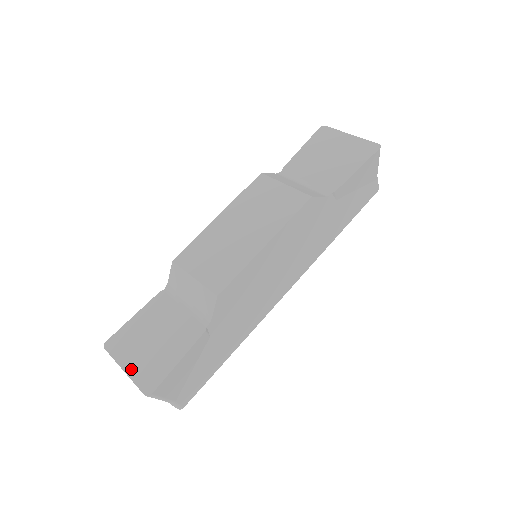
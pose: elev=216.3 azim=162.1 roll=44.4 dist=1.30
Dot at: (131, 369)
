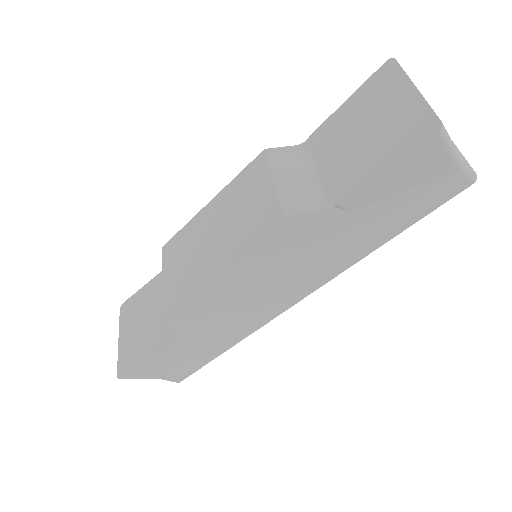
Dot at: (121, 343)
